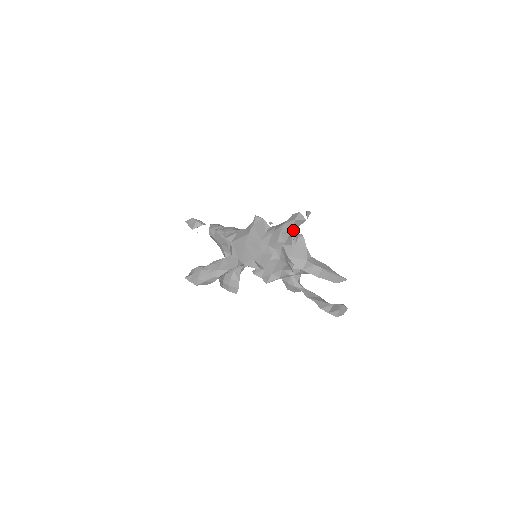
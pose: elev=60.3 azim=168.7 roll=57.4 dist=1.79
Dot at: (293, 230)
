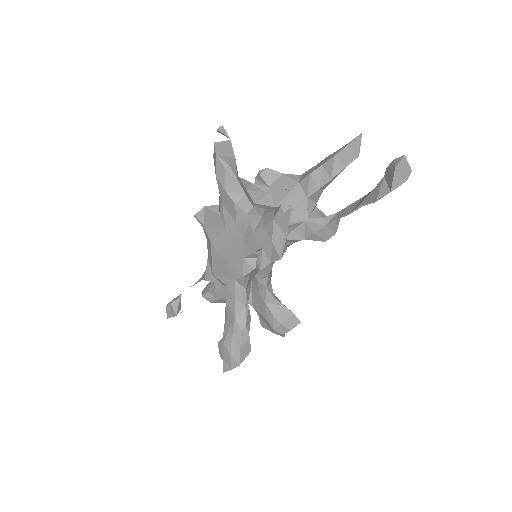
Dot at: (232, 169)
